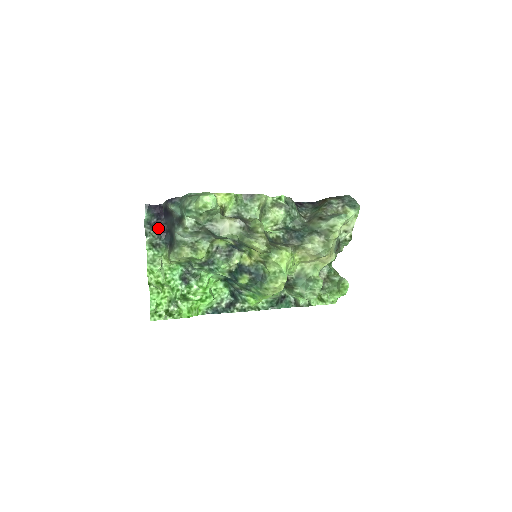
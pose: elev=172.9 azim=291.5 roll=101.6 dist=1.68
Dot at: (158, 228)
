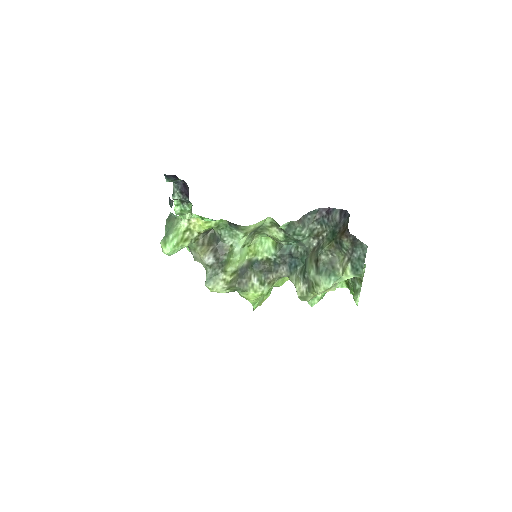
Dot at: (184, 188)
